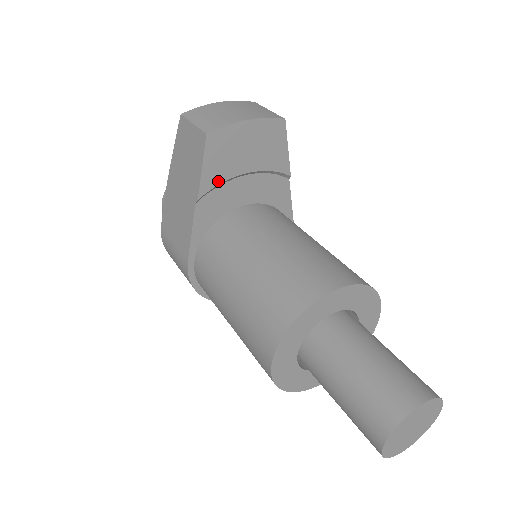
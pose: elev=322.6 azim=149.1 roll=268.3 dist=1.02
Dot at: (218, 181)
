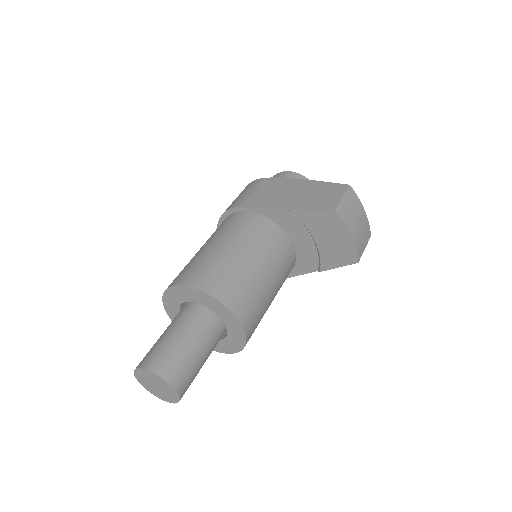
Dot at: (305, 222)
